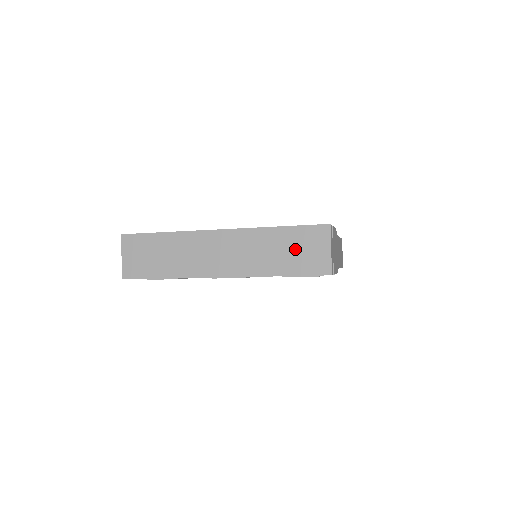
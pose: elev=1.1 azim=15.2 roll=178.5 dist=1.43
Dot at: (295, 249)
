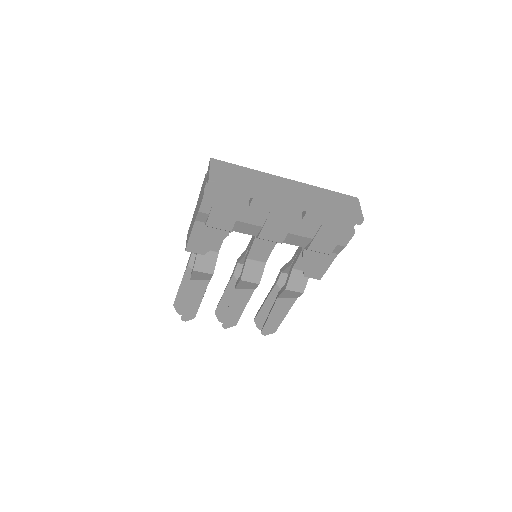
Dot at: (339, 202)
